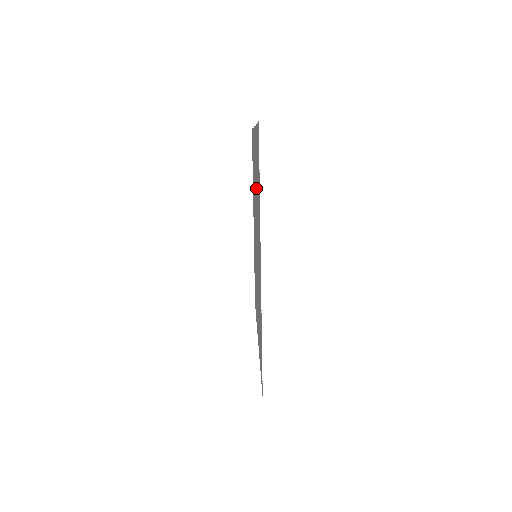
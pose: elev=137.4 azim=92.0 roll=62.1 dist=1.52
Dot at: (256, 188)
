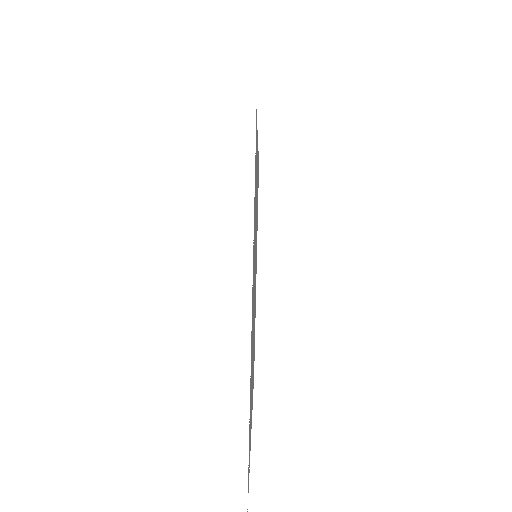
Dot at: (252, 351)
